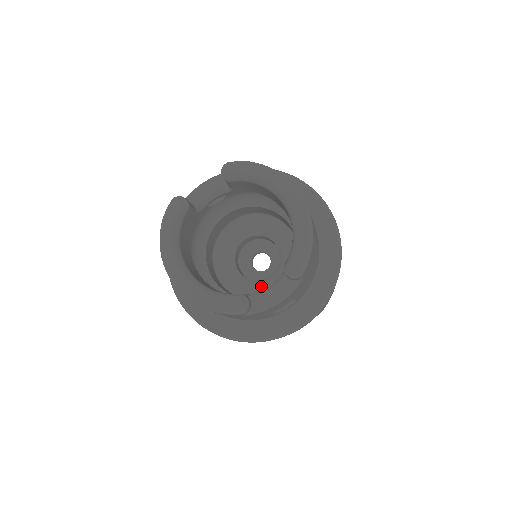
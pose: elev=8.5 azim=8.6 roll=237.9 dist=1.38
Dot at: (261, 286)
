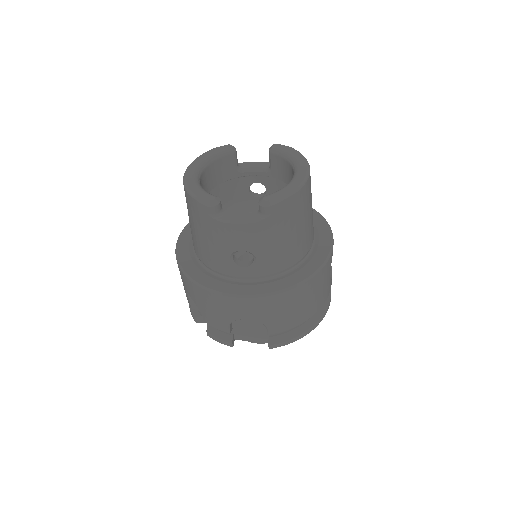
Dot at: occluded
